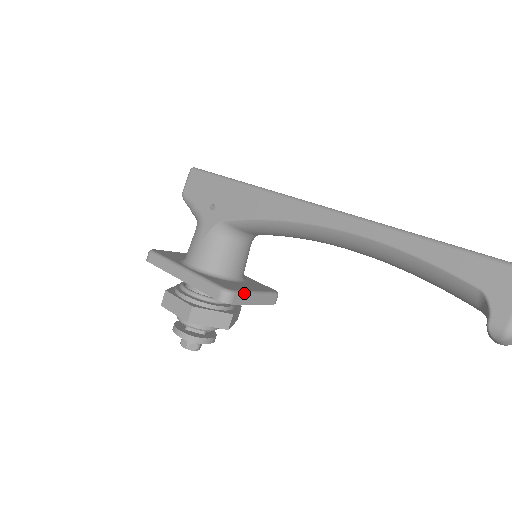
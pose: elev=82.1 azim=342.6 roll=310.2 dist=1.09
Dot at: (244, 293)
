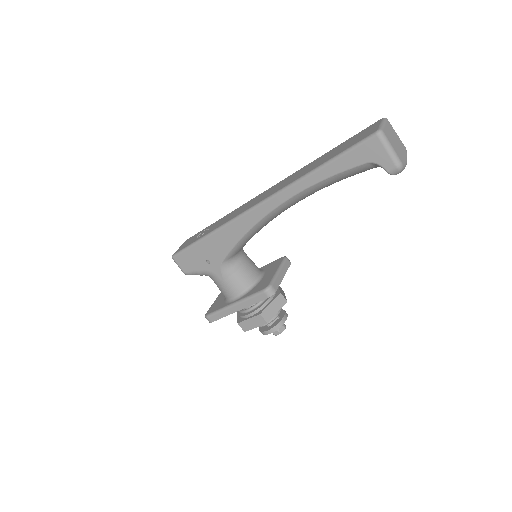
Dot at: (274, 279)
